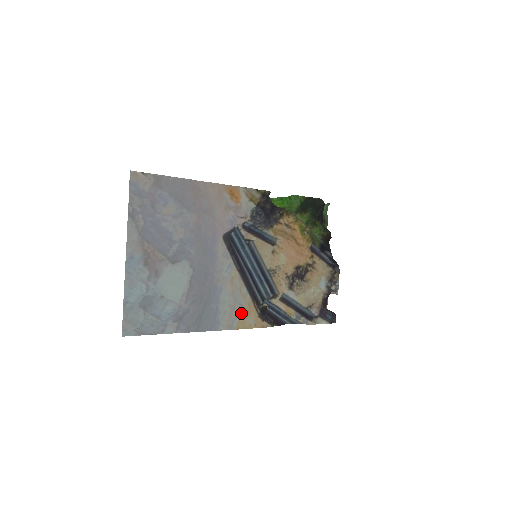
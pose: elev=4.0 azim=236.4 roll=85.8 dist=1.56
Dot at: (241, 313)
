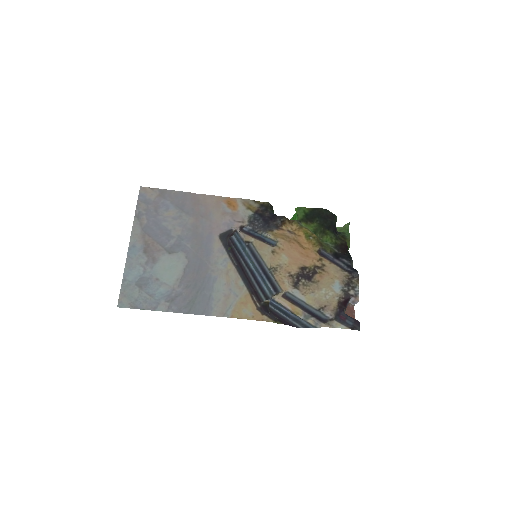
Dot at: (236, 303)
